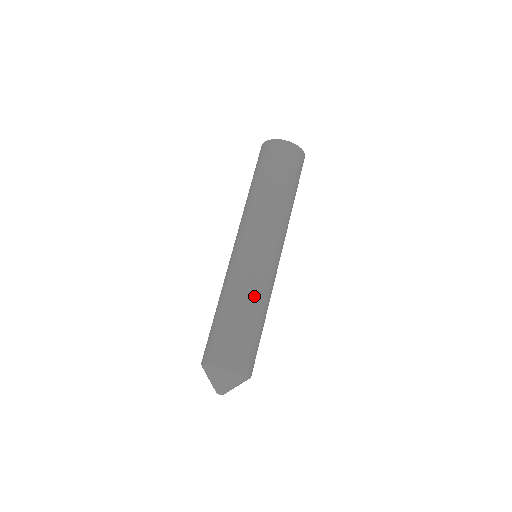
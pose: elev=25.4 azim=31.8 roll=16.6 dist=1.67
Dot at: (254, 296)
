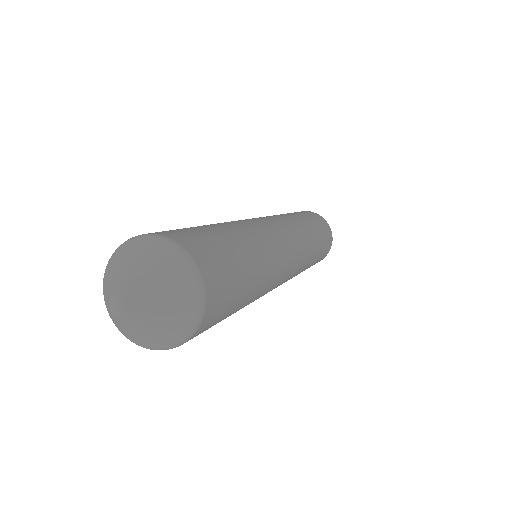
Dot at: (262, 247)
